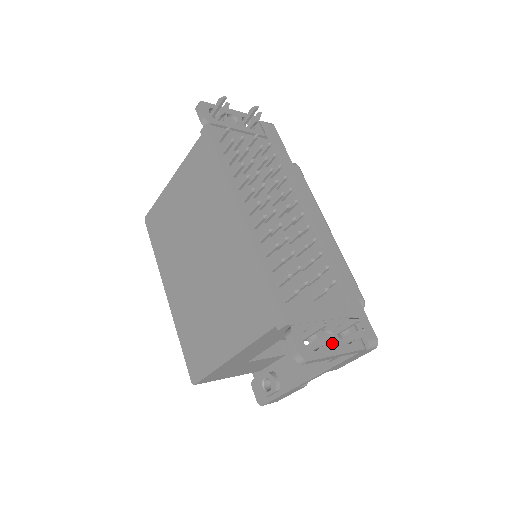
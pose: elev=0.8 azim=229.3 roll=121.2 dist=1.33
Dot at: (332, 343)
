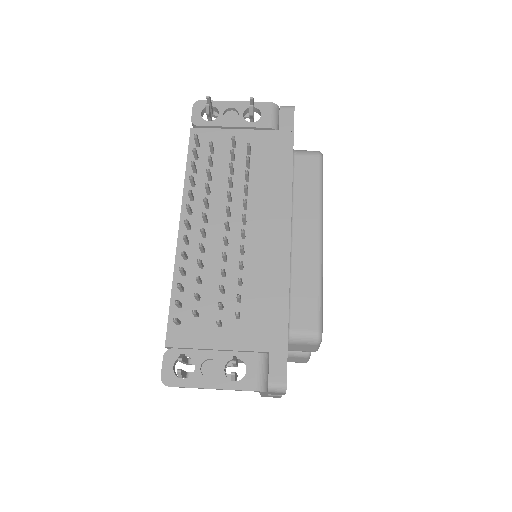
Dot at: (217, 375)
